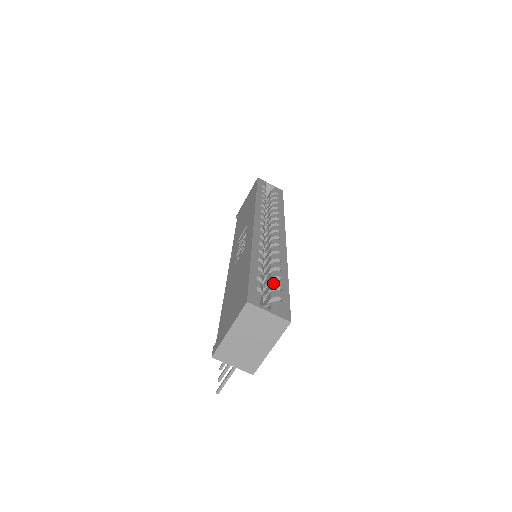
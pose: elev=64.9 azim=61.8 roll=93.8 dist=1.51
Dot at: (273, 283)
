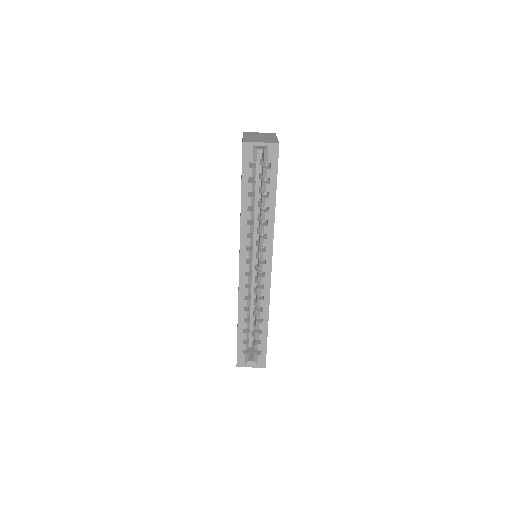
Dot at: (256, 335)
